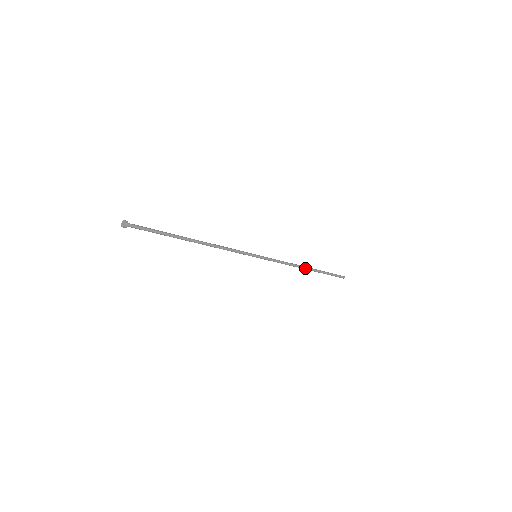
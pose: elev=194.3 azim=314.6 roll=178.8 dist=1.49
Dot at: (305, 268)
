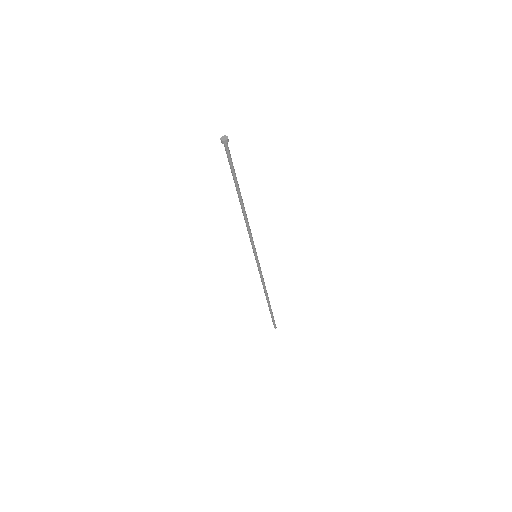
Dot at: (267, 297)
